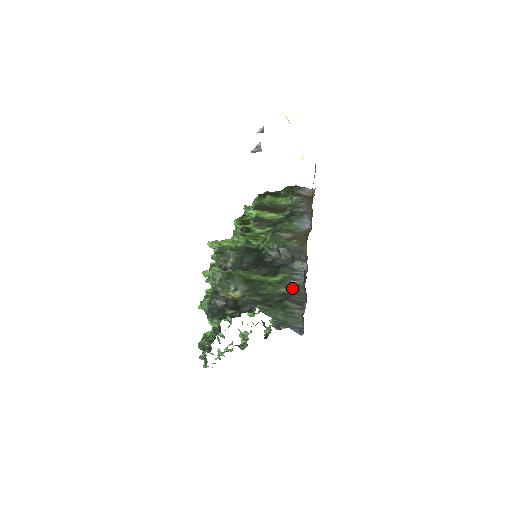
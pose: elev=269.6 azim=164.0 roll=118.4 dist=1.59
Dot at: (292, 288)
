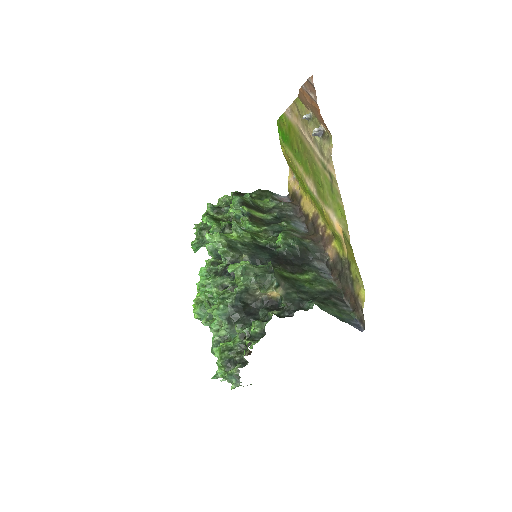
Dot at: (328, 286)
